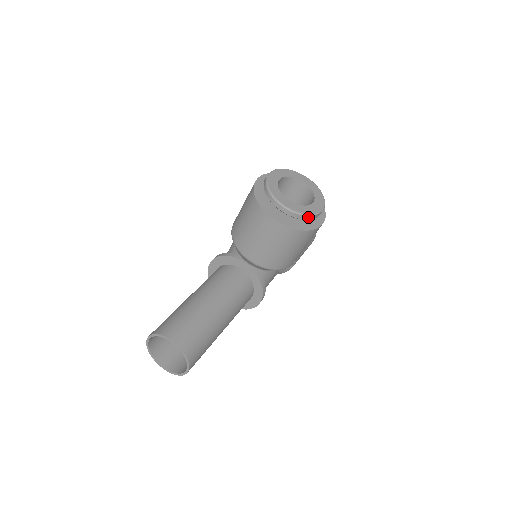
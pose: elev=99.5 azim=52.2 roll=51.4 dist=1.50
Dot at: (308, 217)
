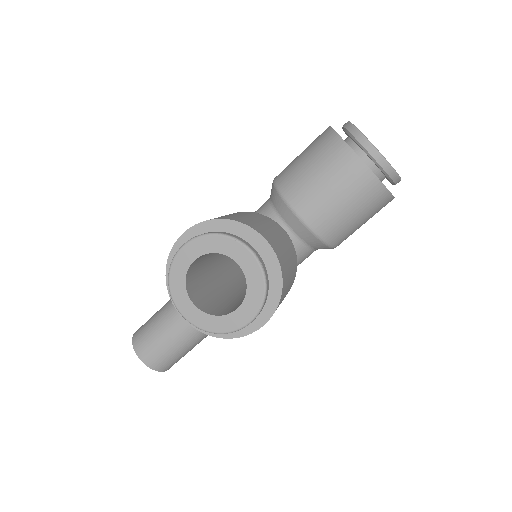
Dot at: (223, 332)
